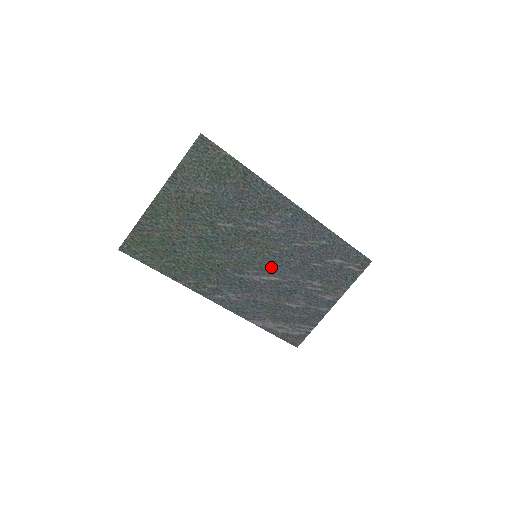
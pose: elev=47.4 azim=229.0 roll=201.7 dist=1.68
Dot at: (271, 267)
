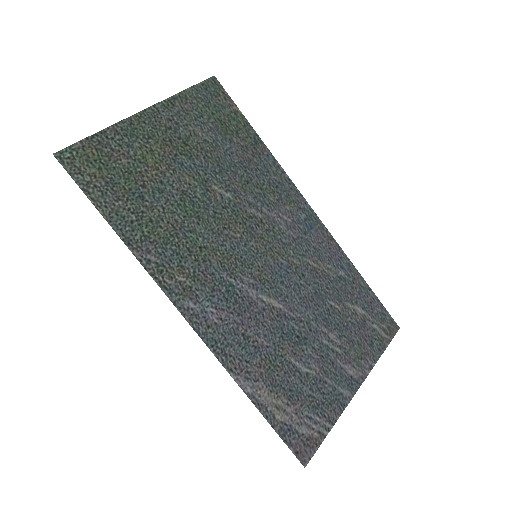
Dot at: (274, 283)
